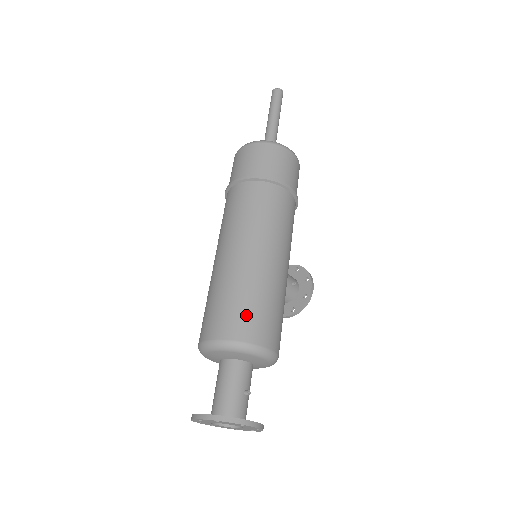
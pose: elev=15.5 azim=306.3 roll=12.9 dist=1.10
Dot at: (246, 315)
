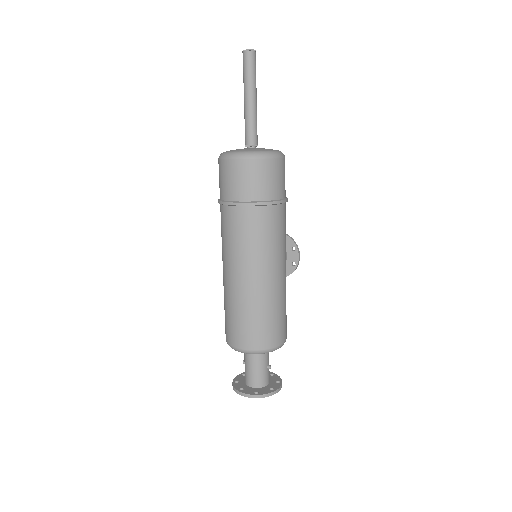
Dot at: (266, 330)
